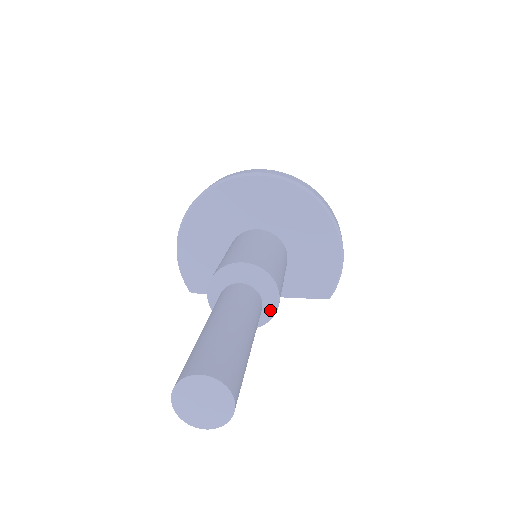
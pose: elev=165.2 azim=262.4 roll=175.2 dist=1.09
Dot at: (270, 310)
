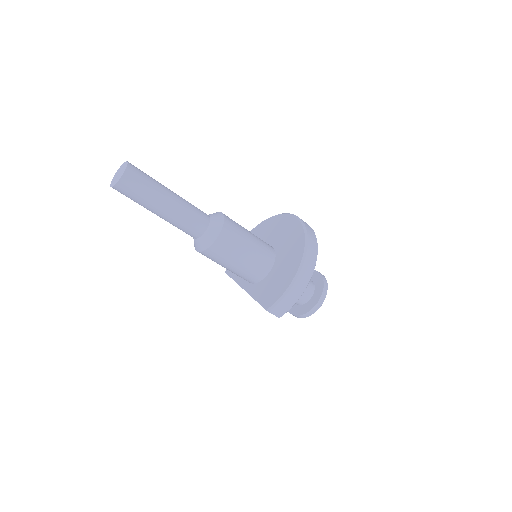
Dot at: (208, 239)
